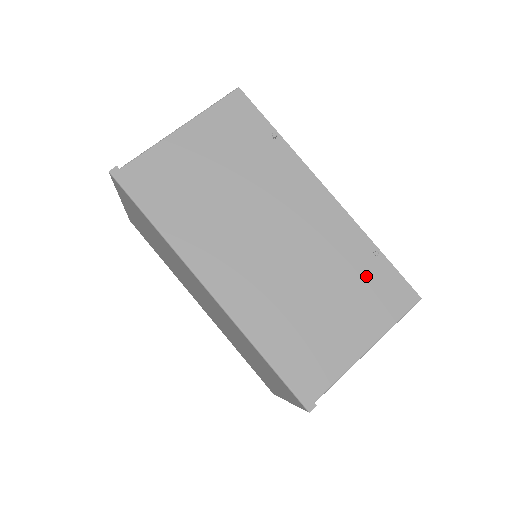
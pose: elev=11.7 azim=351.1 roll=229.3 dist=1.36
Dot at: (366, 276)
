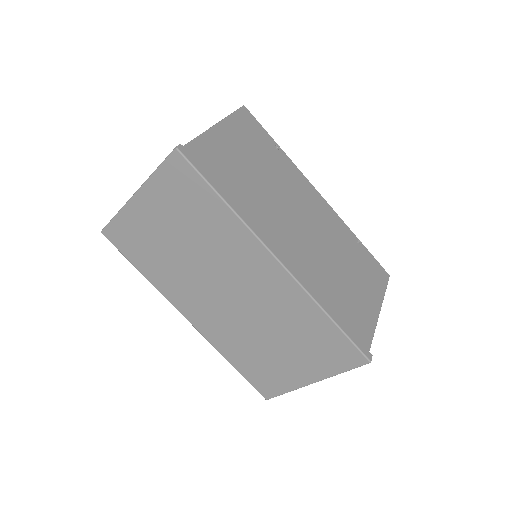
Dot at: (360, 258)
